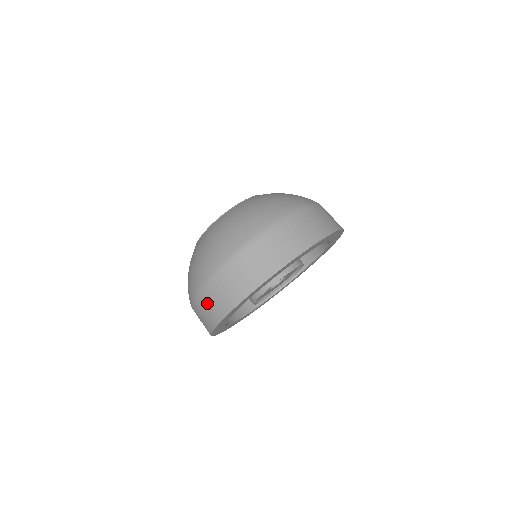
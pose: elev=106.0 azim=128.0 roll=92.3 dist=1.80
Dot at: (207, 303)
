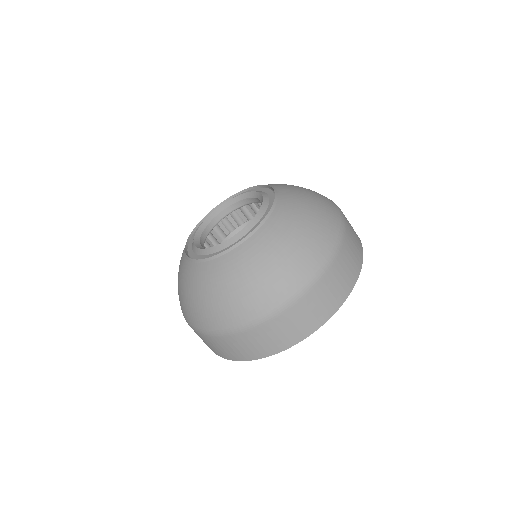
Dot at: (330, 285)
